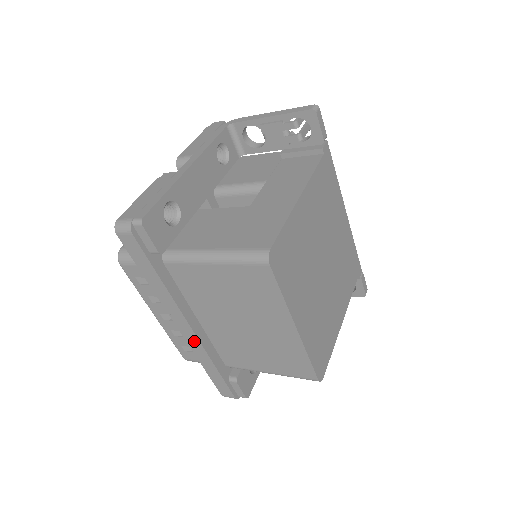
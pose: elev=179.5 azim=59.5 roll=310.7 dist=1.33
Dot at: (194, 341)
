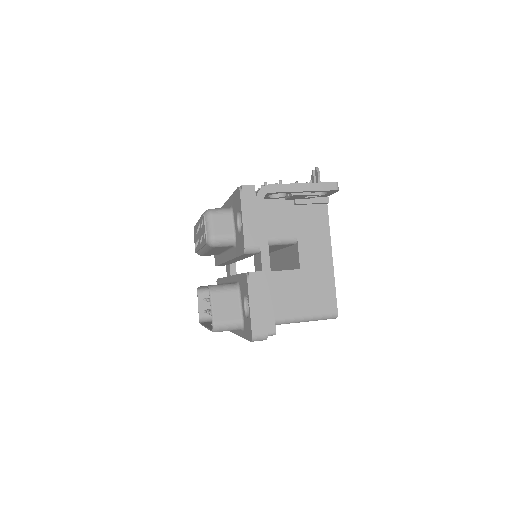
Dot at: occluded
